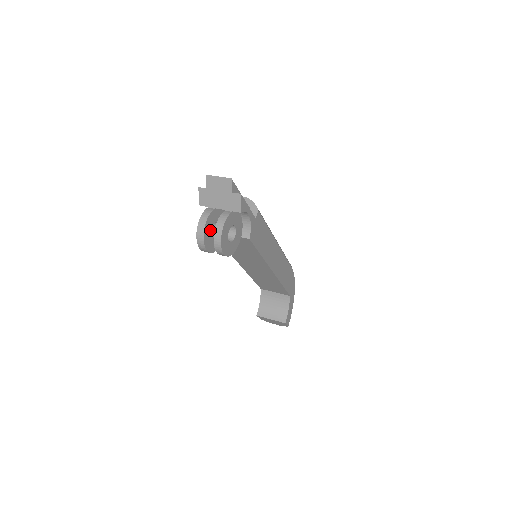
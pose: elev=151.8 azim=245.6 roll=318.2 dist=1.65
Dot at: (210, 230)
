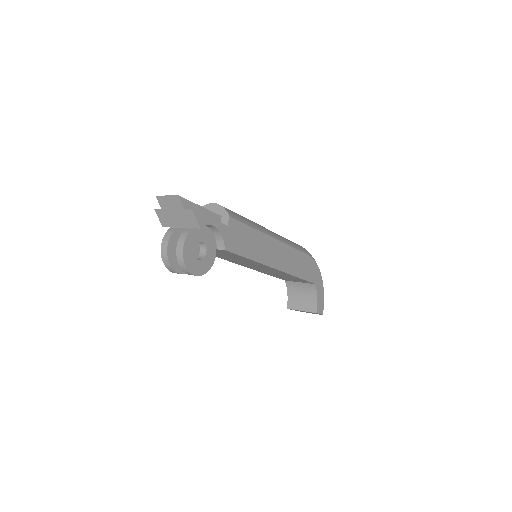
Dot at: occluded
